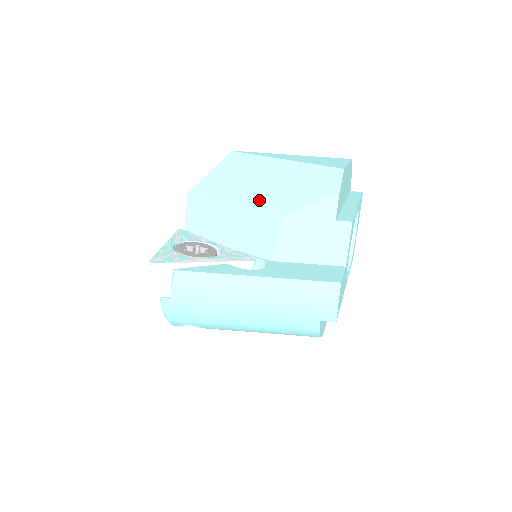
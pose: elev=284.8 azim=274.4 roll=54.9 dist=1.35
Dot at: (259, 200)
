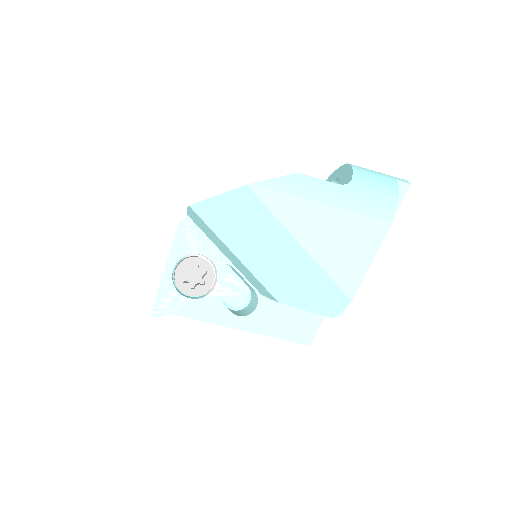
Dot at: (261, 271)
